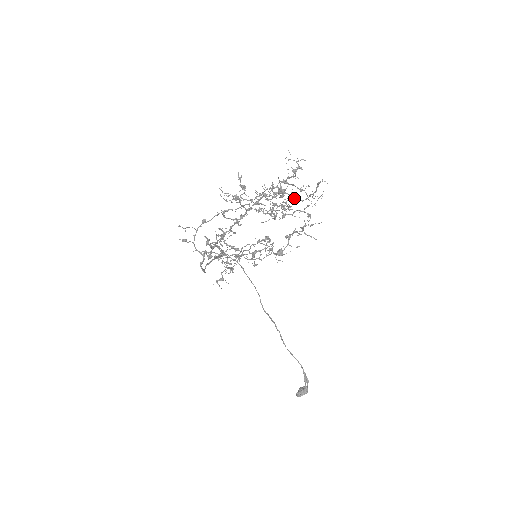
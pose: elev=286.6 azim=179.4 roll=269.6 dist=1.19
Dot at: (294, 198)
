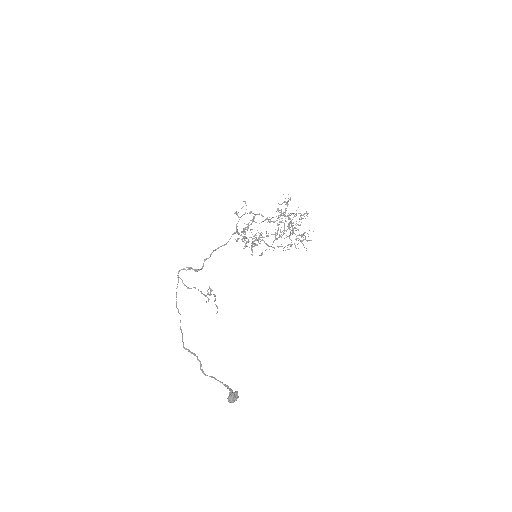
Dot at: (298, 229)
